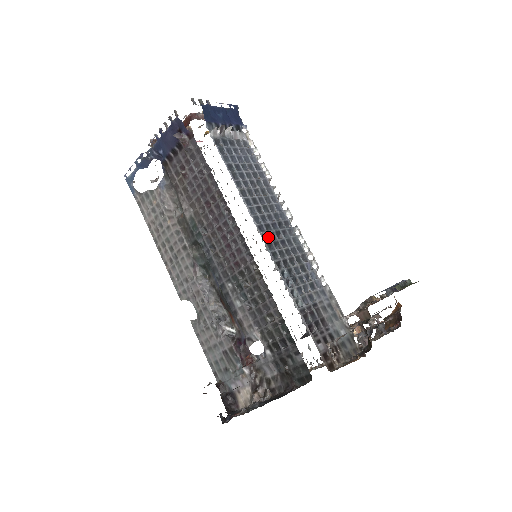
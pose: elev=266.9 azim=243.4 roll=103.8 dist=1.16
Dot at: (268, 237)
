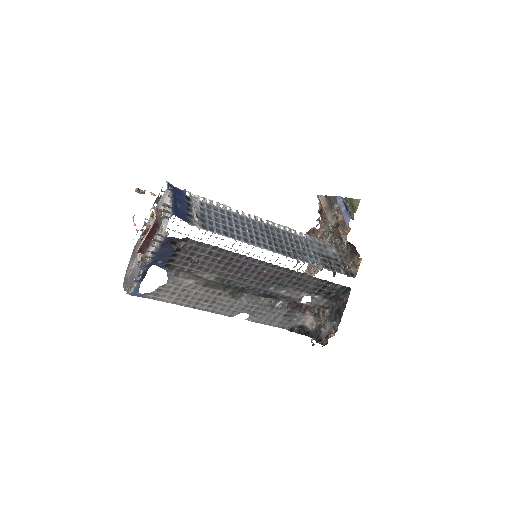
Dot at: (277, 249)
